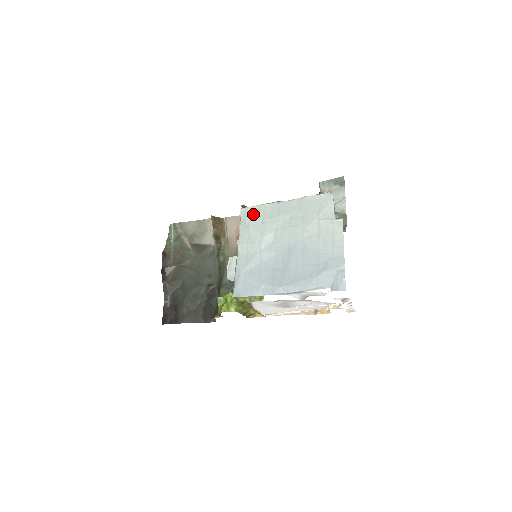
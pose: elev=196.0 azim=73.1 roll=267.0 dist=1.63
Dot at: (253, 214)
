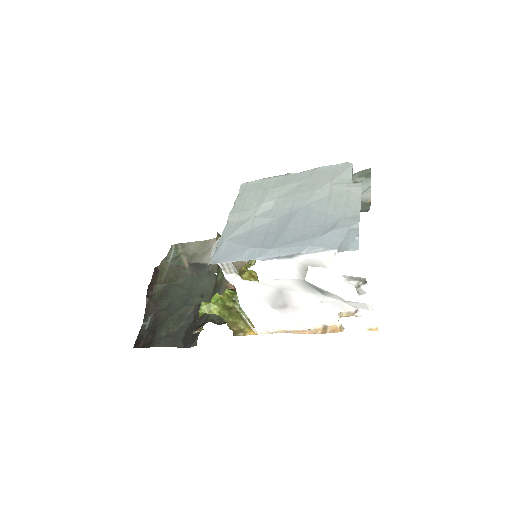
Dot at: (254, 186)
